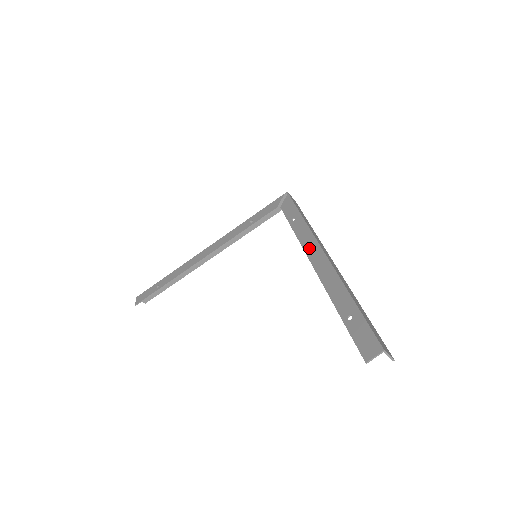
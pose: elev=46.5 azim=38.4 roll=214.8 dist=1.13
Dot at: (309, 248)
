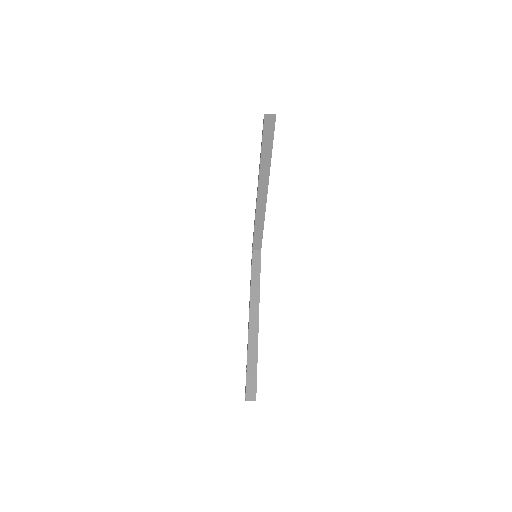
Dot at: (256, 204)
